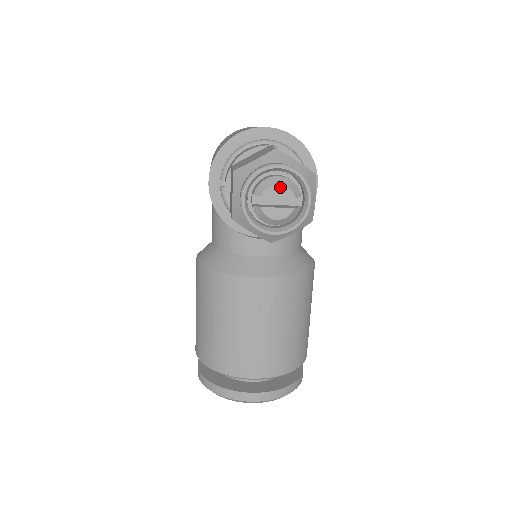
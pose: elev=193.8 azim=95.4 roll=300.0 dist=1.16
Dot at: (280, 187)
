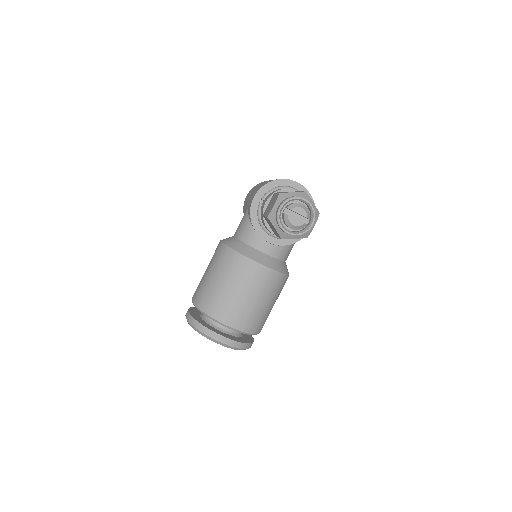
Dot at: (302, 209)
